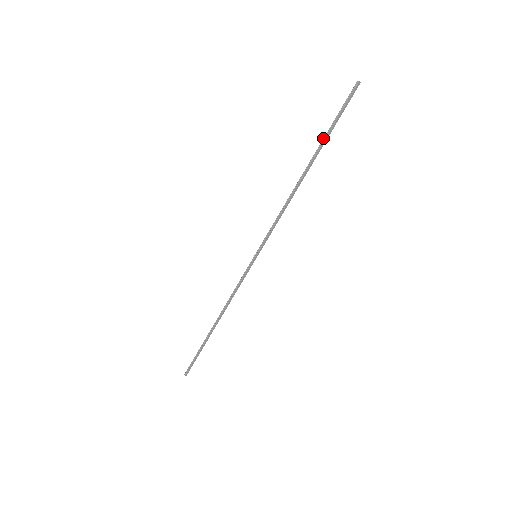
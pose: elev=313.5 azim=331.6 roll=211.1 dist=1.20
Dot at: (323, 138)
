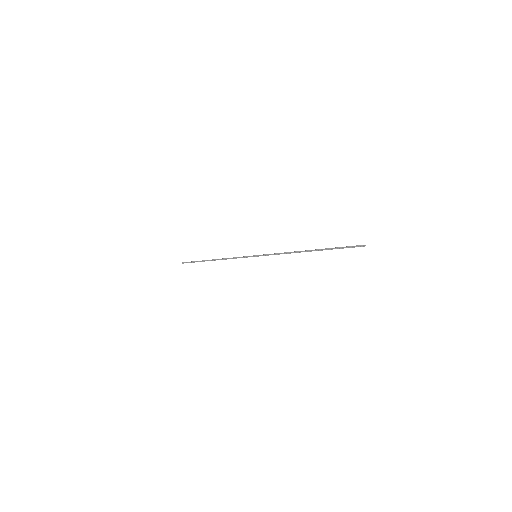
Dot at: (328, 248)
